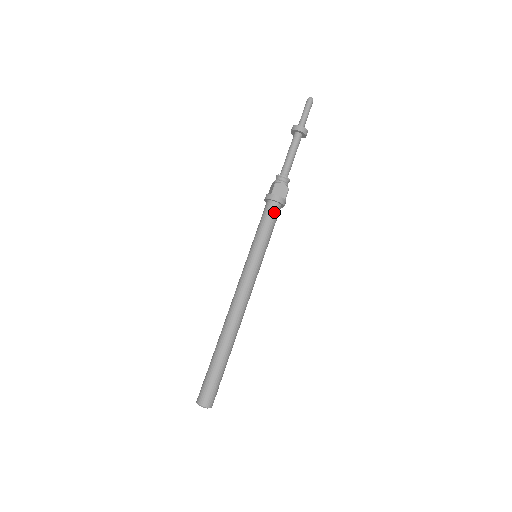
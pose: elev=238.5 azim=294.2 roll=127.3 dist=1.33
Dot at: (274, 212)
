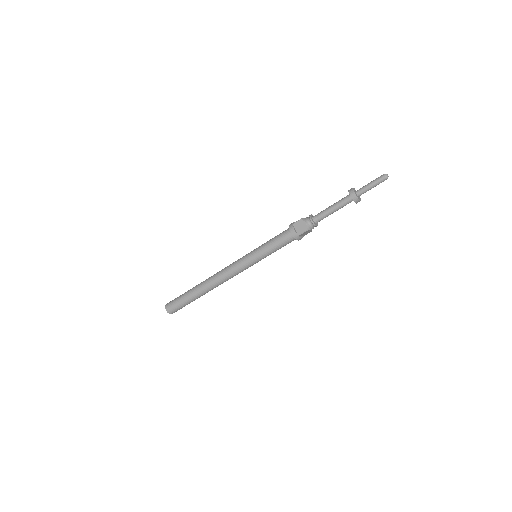
Dot at: occluded
